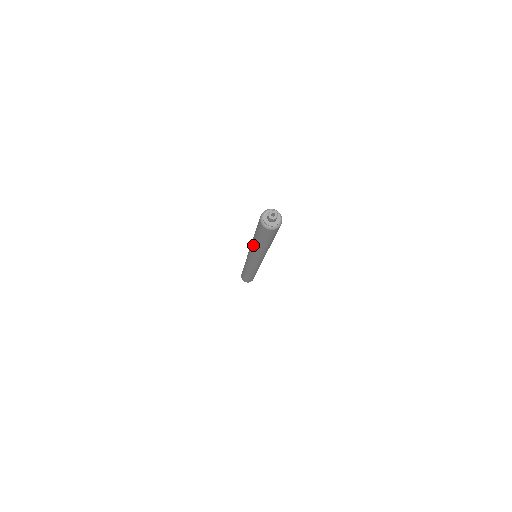
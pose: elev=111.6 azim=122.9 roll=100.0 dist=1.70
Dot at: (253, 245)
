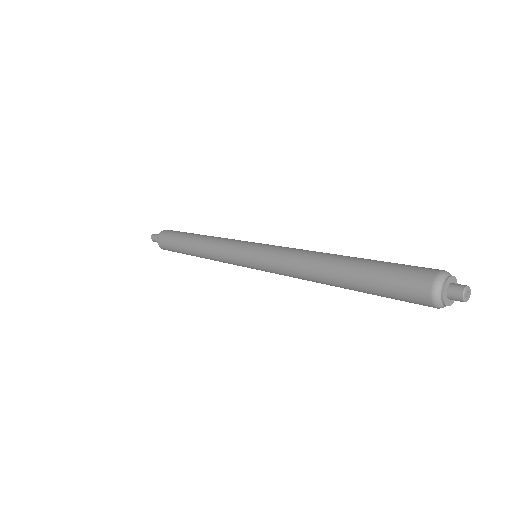
Dot at: (314, 274)
